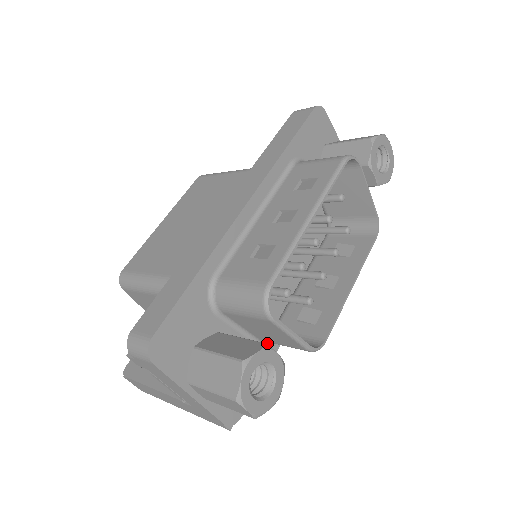
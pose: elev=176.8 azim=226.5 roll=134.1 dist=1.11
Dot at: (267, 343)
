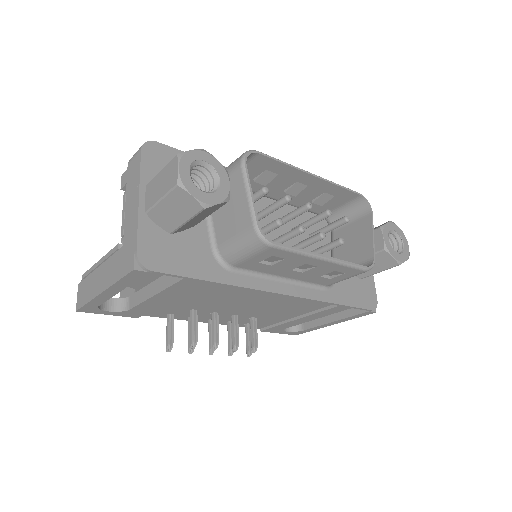
Dot at: (220, 265)
